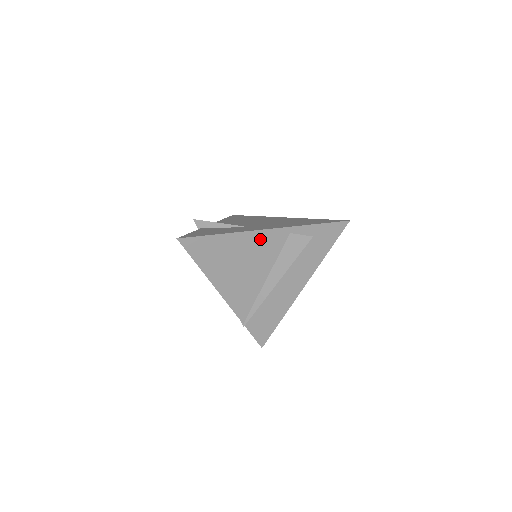
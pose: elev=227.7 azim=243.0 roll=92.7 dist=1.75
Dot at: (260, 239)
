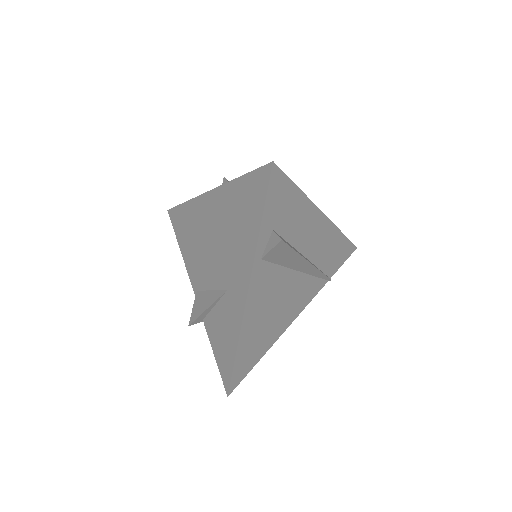
Dot at: (255, 299)
